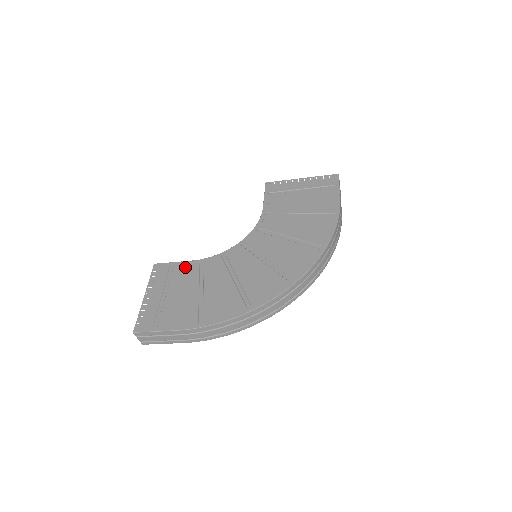
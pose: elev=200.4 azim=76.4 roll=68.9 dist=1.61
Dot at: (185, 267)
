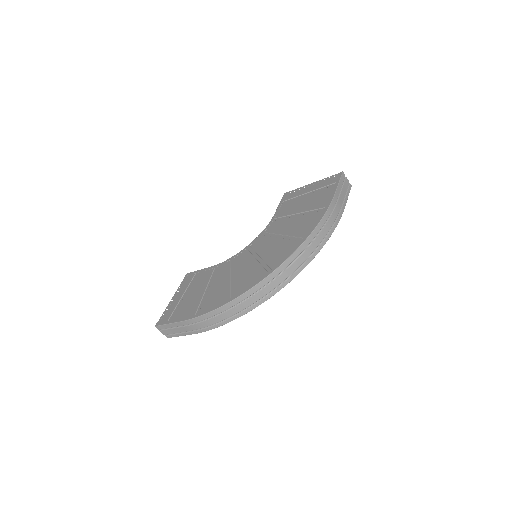
Dot at: (204, 272)
